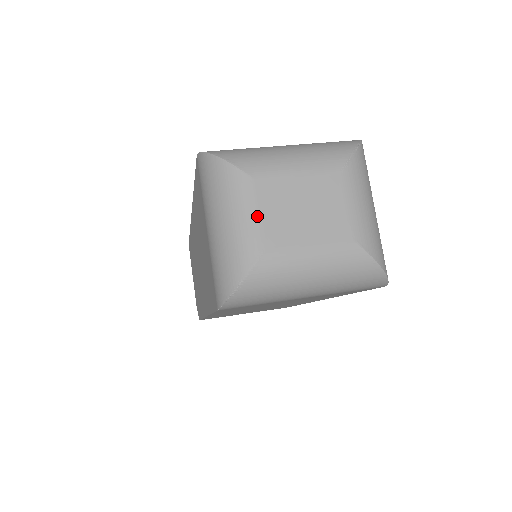
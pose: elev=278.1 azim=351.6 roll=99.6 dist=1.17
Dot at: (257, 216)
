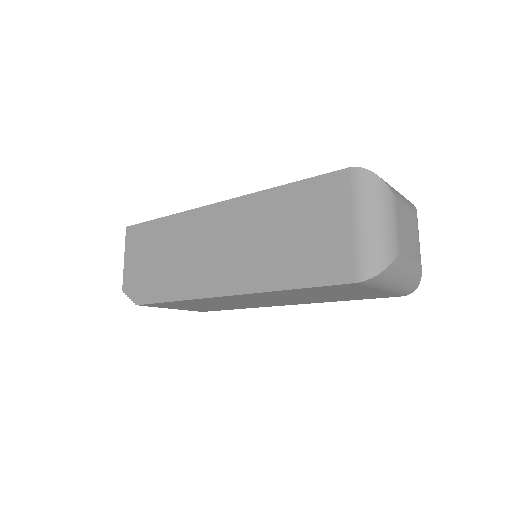
Dot at: (398, 226)
